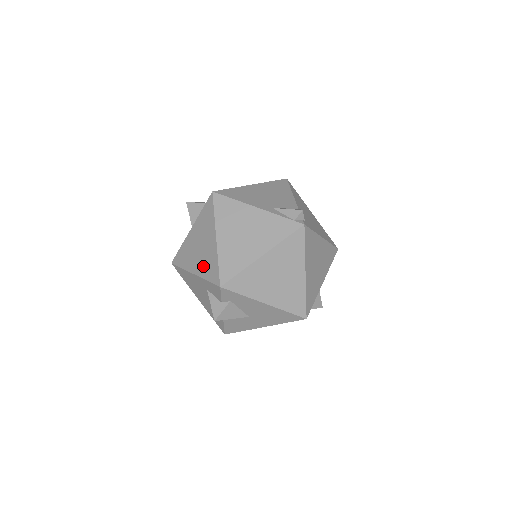
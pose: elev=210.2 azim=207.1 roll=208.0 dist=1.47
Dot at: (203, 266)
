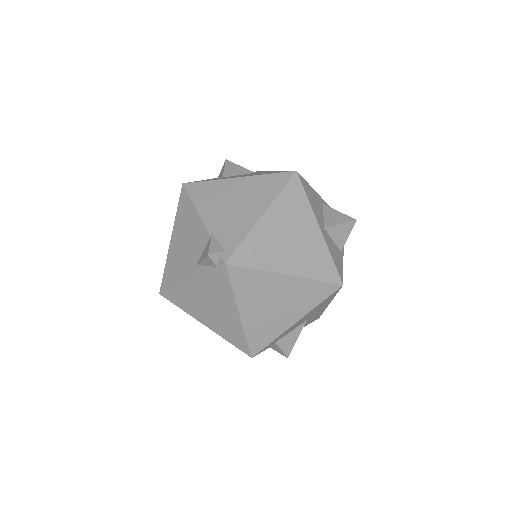
Dot at: occluded
